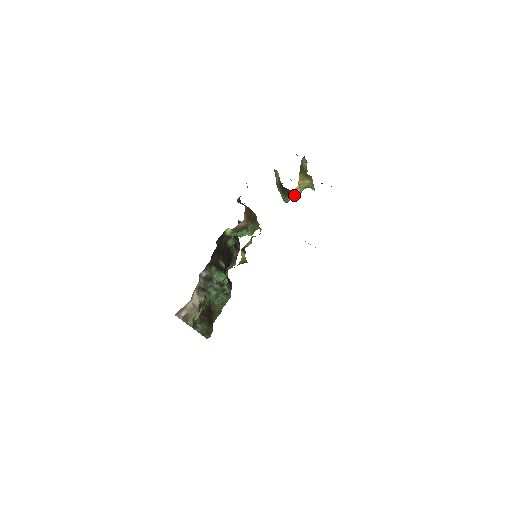
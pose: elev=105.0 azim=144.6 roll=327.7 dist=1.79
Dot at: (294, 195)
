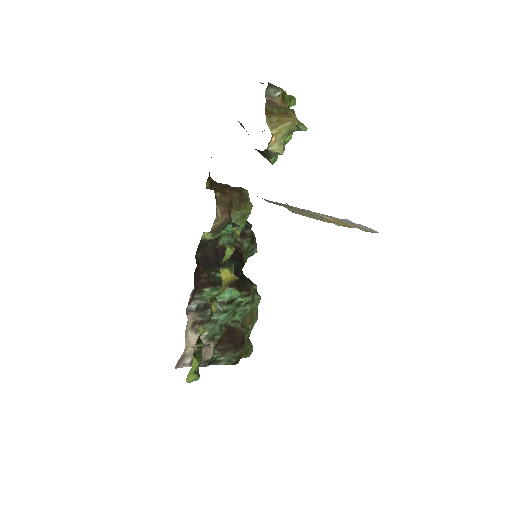
Dot at: (274, 154)
